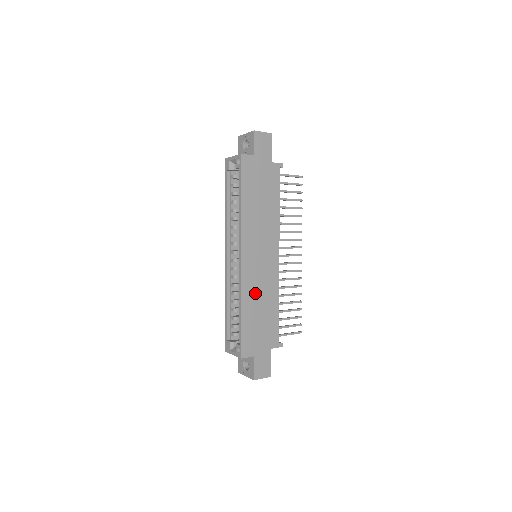
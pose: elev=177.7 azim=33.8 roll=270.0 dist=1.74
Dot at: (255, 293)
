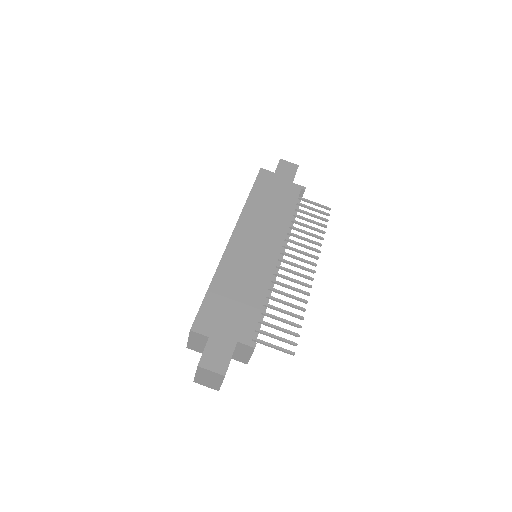
Dot at: (236, 274)
